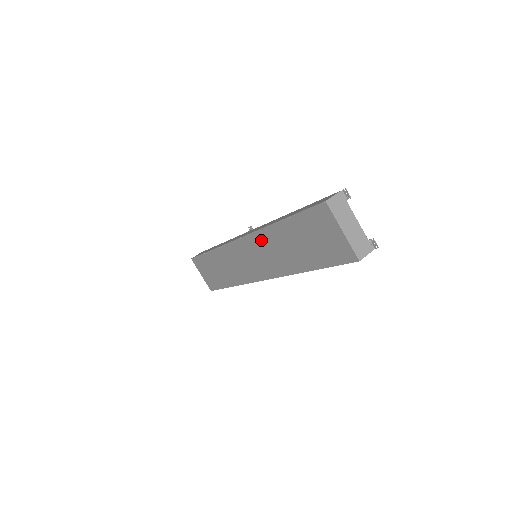
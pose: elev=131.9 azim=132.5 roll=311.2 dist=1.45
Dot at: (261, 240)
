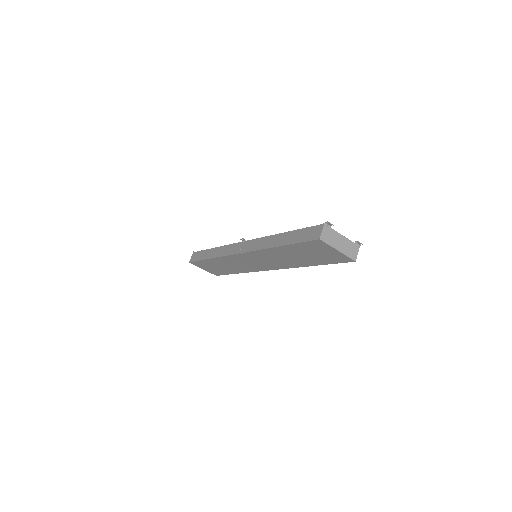
Dot at: (263, 254)
